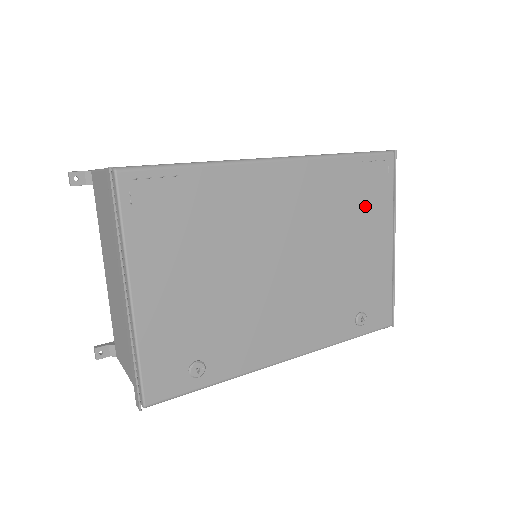
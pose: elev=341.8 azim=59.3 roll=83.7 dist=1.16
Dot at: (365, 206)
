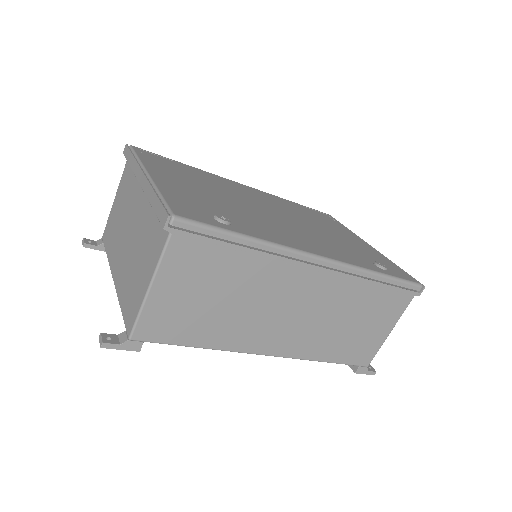
Dot at: (326, 222)
